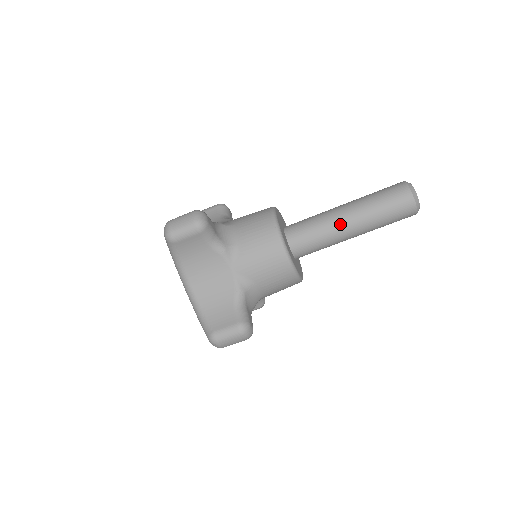
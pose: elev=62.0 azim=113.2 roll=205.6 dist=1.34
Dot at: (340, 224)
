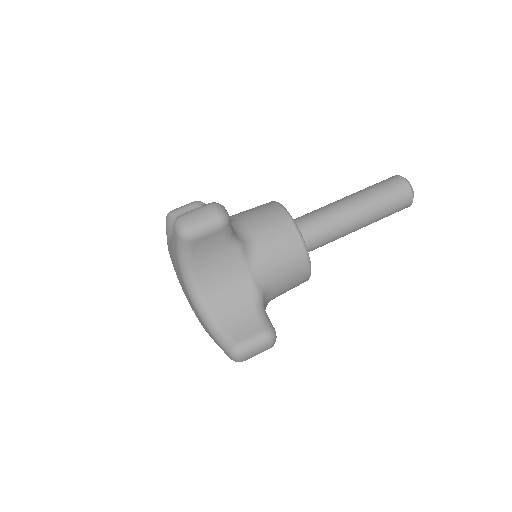
Dot at: (347, 217)
